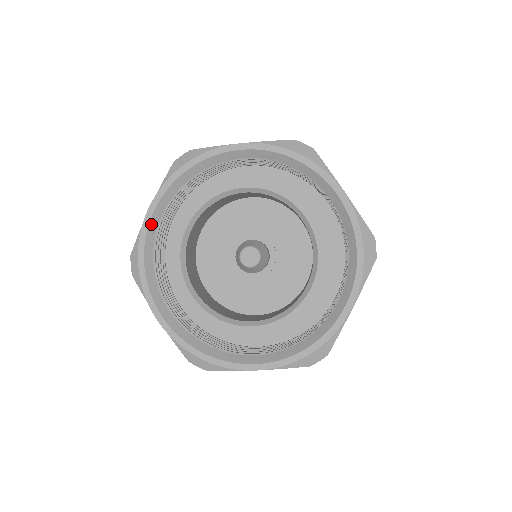
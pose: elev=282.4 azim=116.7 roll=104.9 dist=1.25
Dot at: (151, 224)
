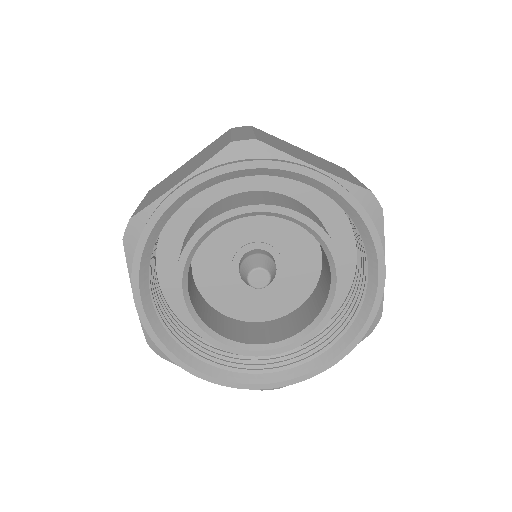
Dot at: (173, 205)
